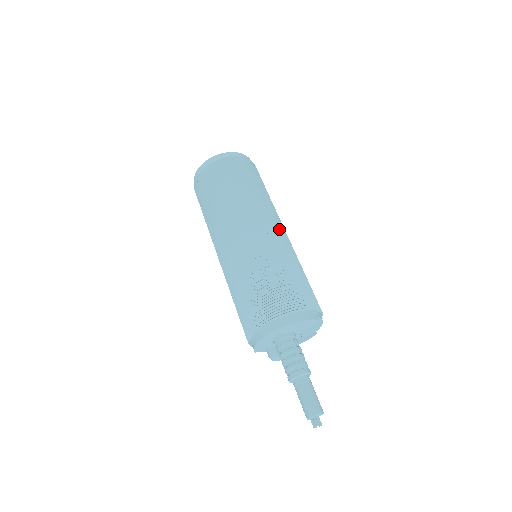
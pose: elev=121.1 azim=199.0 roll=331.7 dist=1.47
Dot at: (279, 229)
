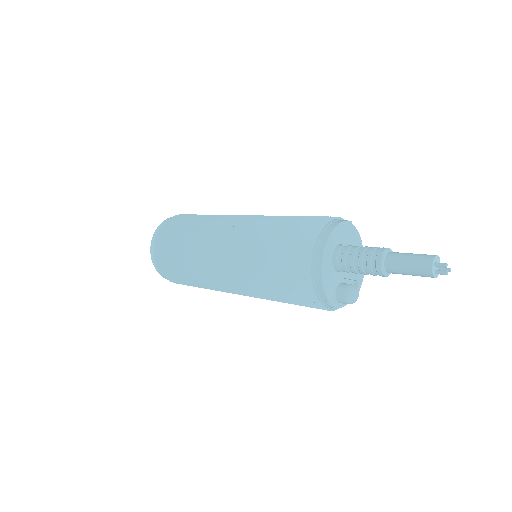
Dot at: occluded
